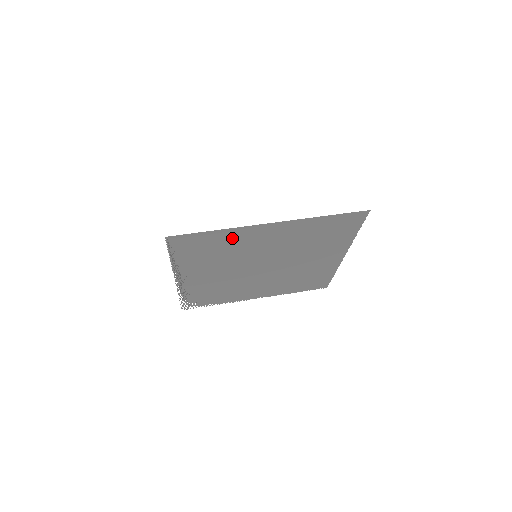
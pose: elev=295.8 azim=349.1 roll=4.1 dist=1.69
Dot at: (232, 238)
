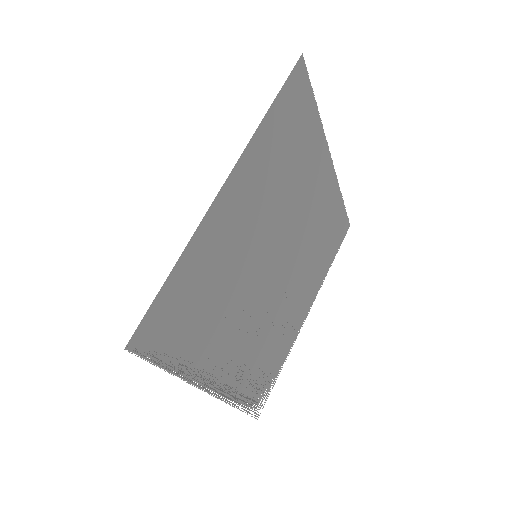
Dot at: (206, 257)
